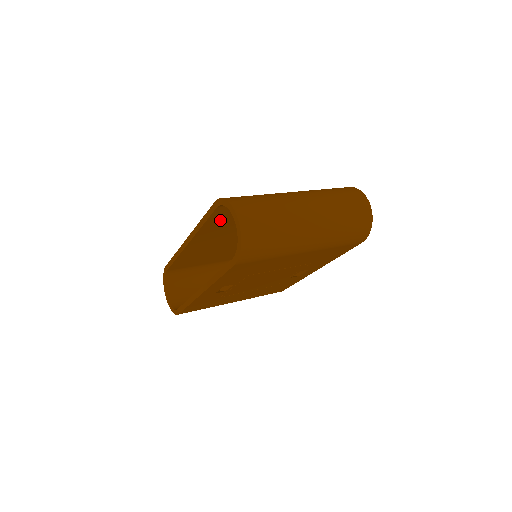
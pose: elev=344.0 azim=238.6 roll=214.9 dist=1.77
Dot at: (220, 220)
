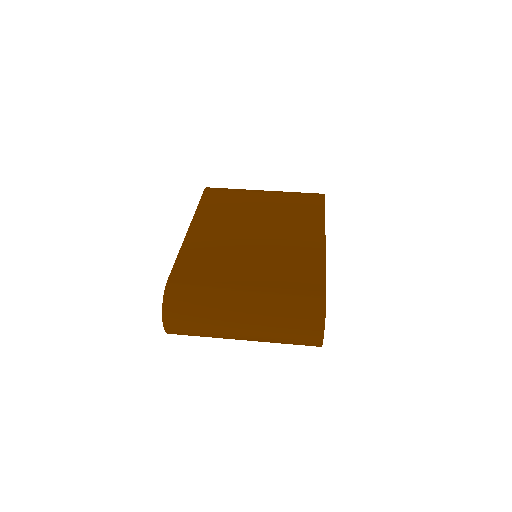
Dot at: occluded
